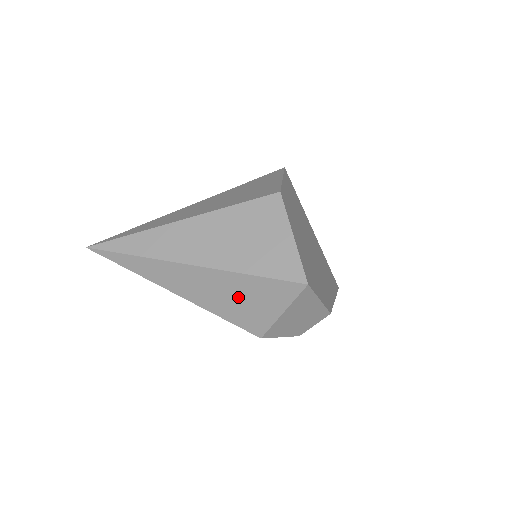
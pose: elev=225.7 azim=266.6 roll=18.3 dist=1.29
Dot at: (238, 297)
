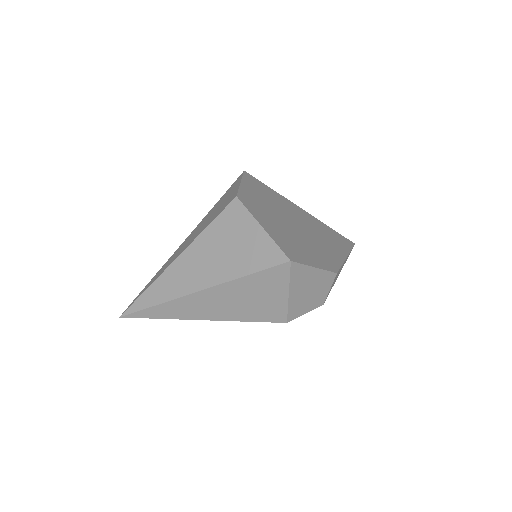
Dot at: (247, 299)
